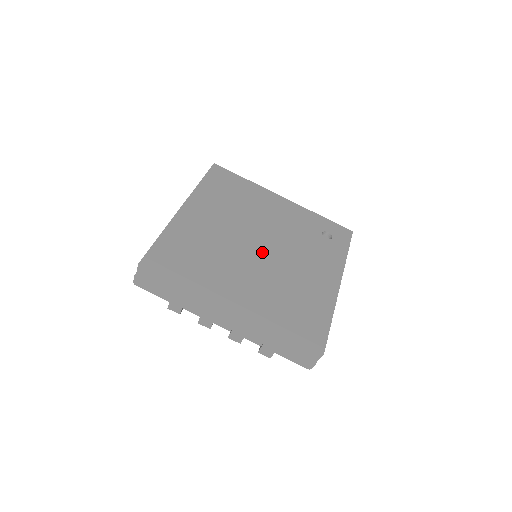
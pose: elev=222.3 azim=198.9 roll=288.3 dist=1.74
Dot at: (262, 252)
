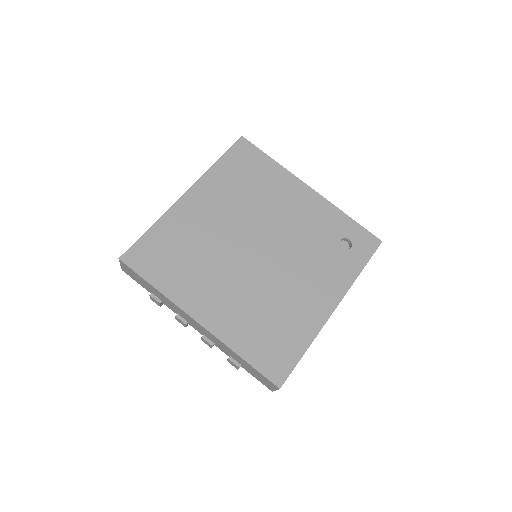
Dot at: (256, 258)
